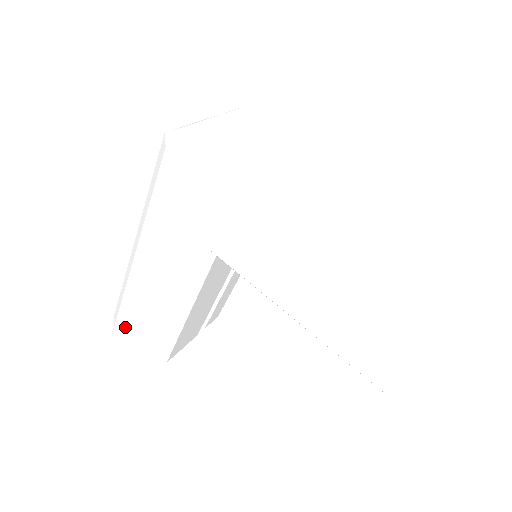
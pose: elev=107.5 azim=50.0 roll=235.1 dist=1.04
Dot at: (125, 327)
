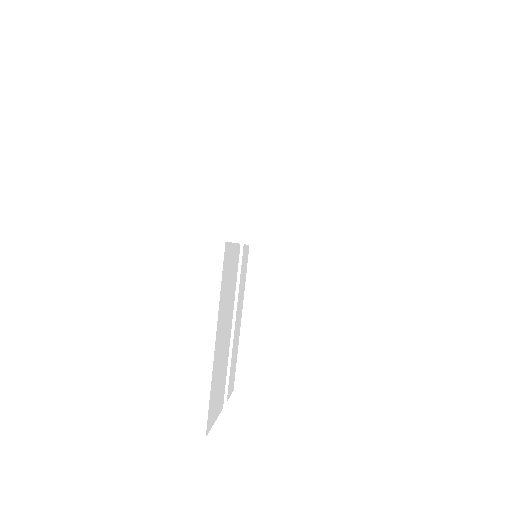
Dot at: (143, 411)
